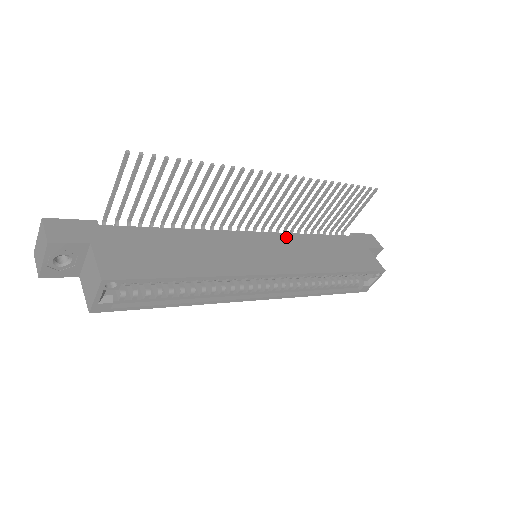
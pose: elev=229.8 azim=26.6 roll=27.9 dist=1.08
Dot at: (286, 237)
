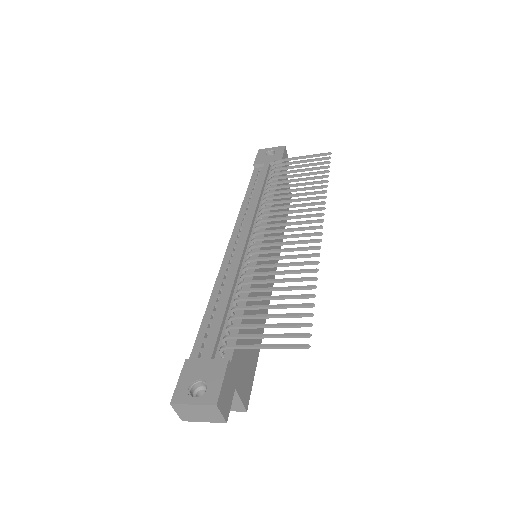
Dot at: occluded
